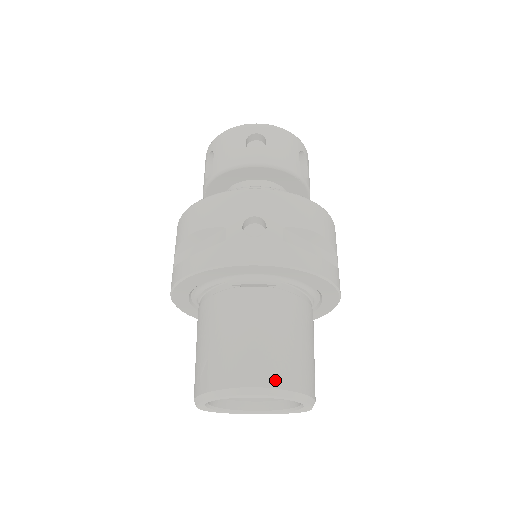
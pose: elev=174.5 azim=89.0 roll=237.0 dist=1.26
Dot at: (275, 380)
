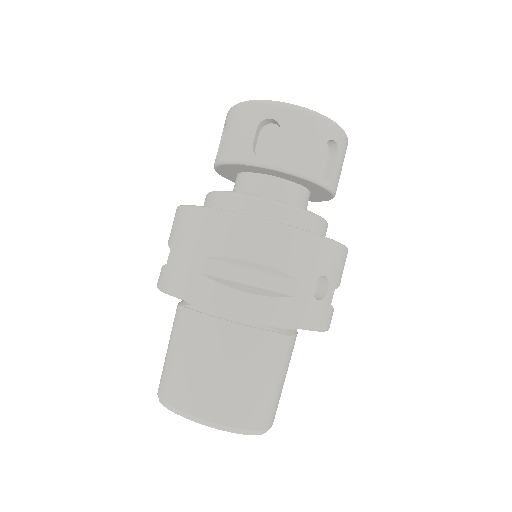
Dot at: (273, 419)
